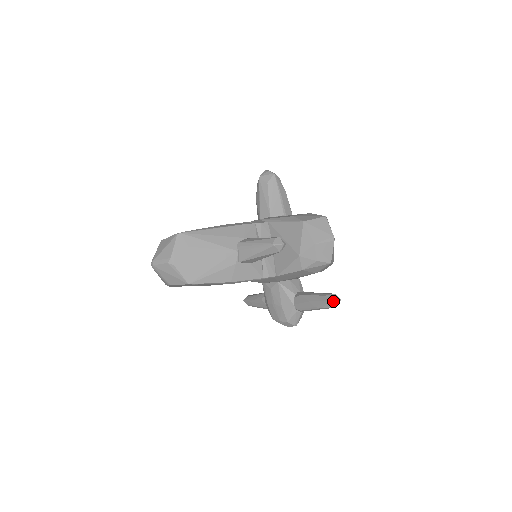
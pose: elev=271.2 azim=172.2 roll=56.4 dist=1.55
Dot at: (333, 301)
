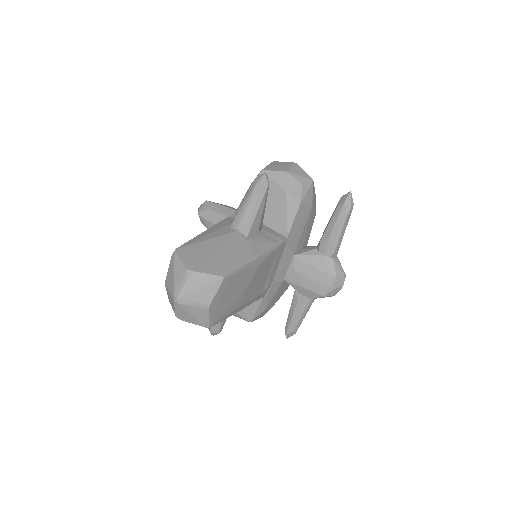
Dot at: (347, 199)
